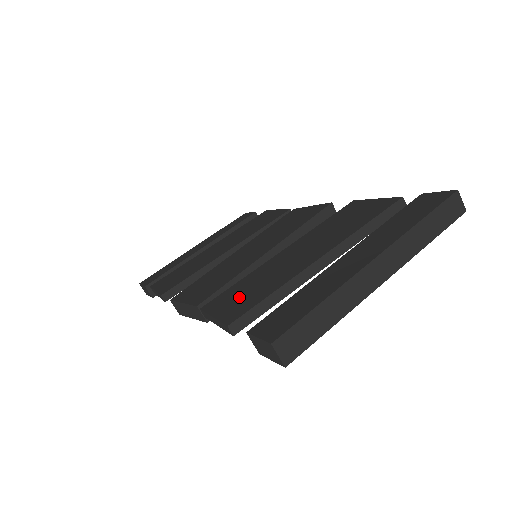
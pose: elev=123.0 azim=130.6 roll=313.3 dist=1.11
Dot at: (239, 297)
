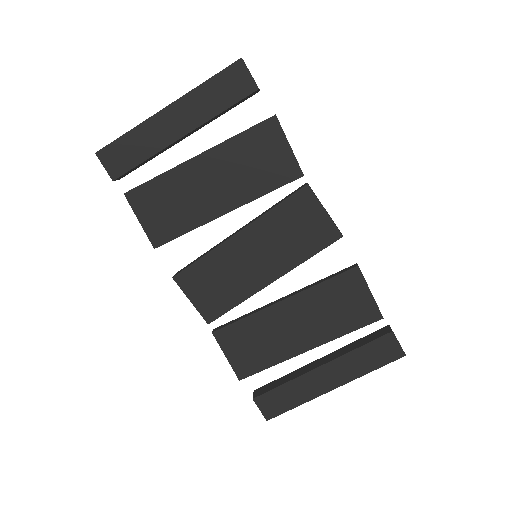
Dot at: (246, 349)
